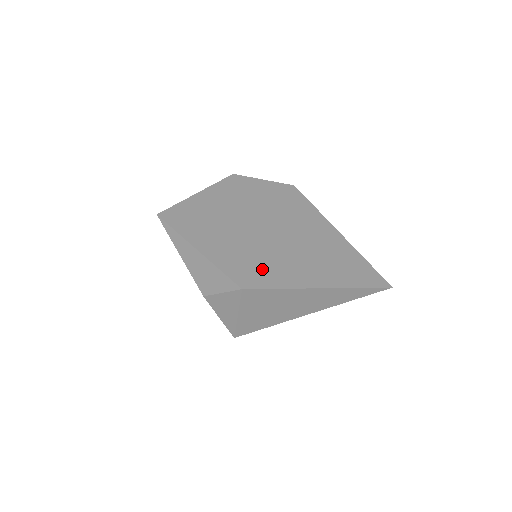
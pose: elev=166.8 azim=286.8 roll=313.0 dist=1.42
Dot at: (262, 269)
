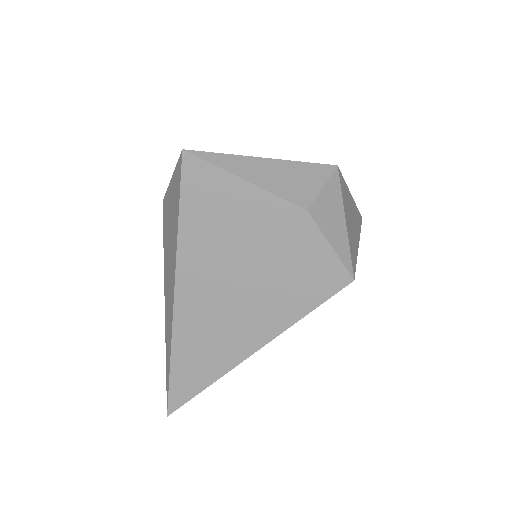
Dot at: occluded
